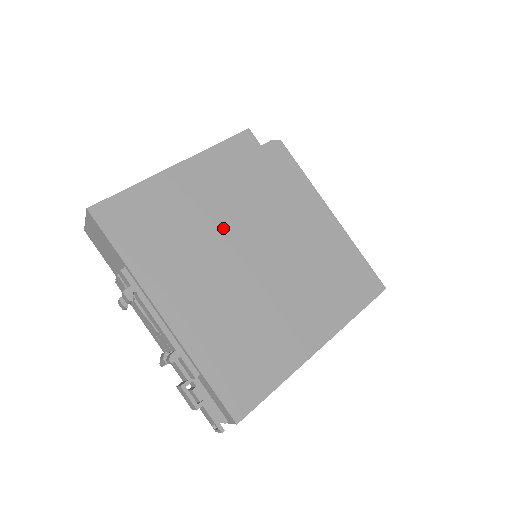
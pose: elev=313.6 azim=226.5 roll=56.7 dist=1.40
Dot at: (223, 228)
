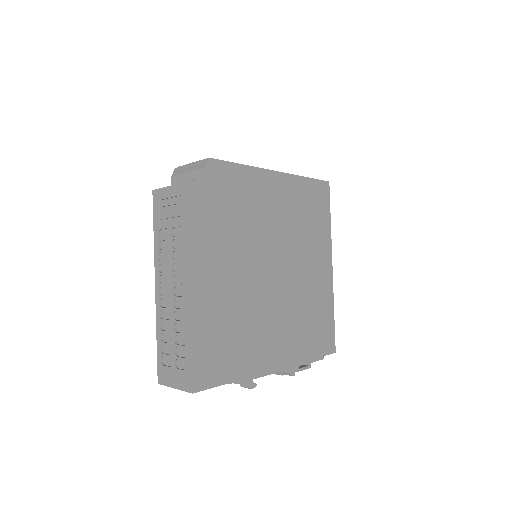
Dot at: (249, 281)
